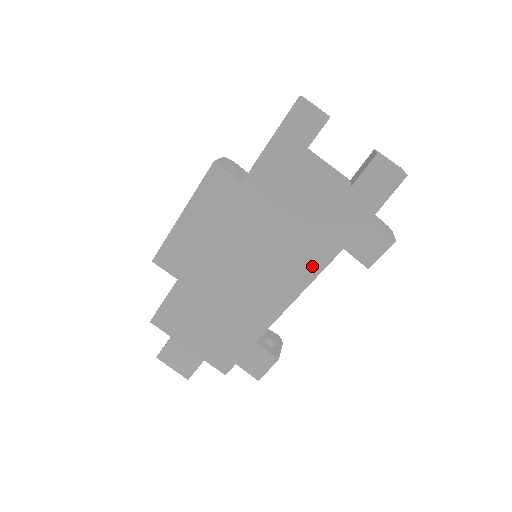
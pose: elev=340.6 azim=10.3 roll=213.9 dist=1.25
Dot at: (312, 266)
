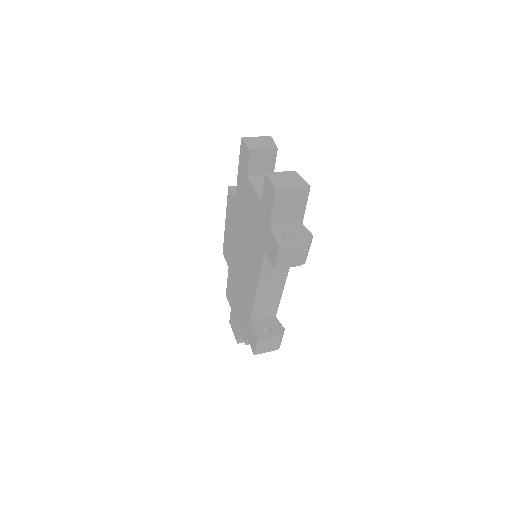
Dot at: (258, 264)
